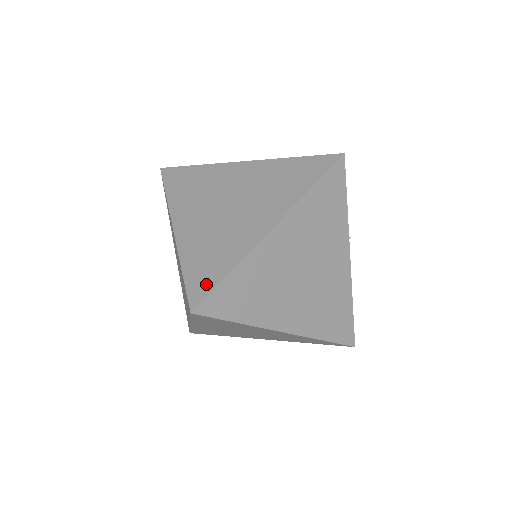
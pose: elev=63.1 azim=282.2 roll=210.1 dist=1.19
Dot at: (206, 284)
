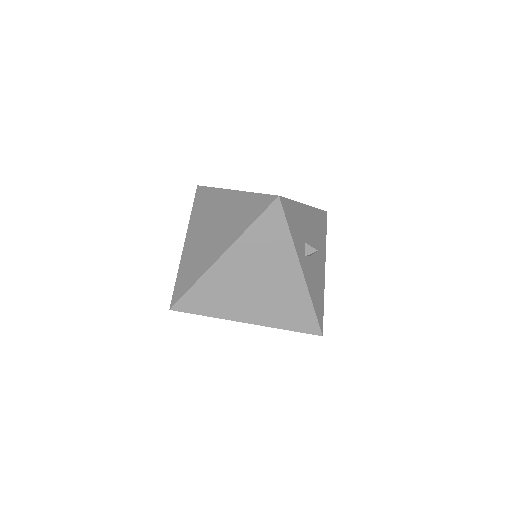
Dot at: (181, 291)
